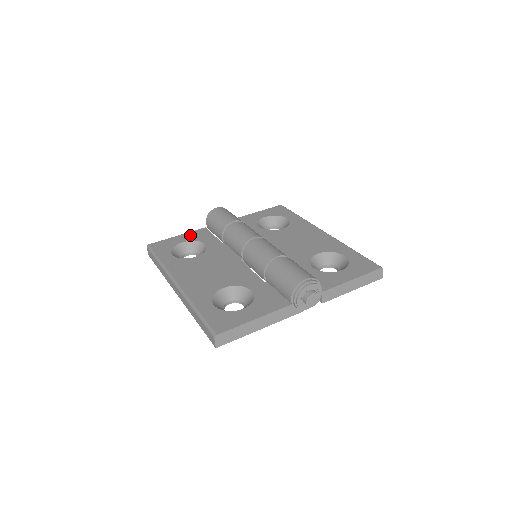
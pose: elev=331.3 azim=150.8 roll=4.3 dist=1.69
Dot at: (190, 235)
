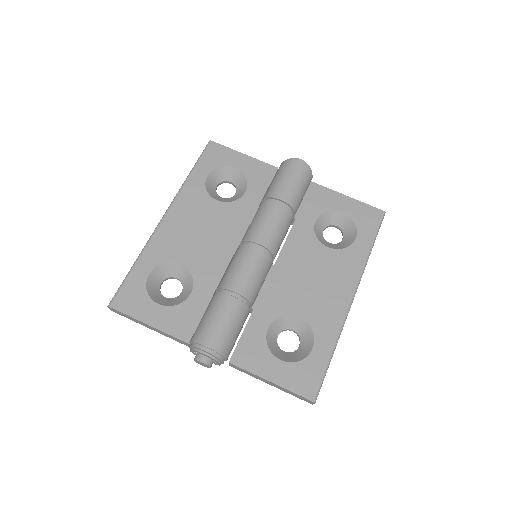
Dot at: (253, 165)
